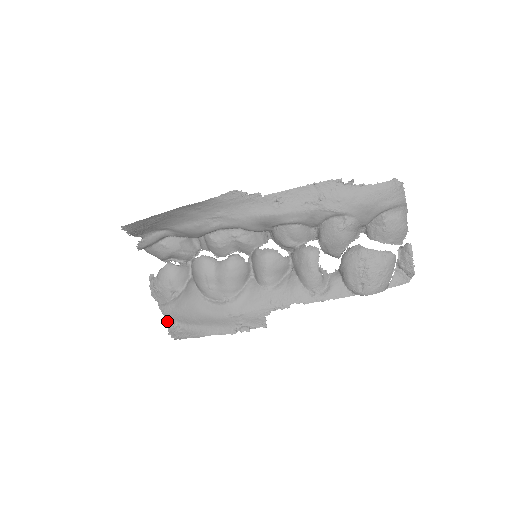
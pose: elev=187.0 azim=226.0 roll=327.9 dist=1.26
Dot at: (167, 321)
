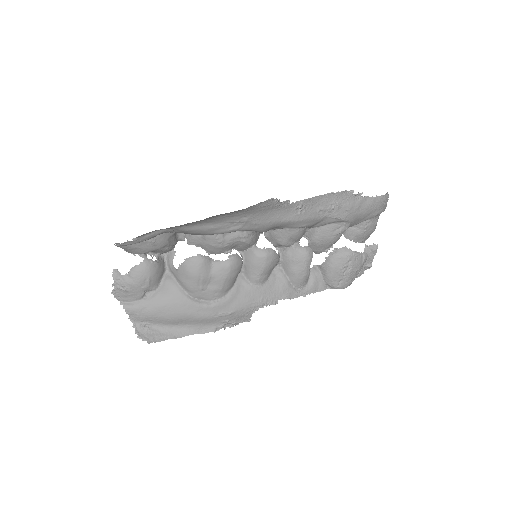
Dot at: (132, 321)
